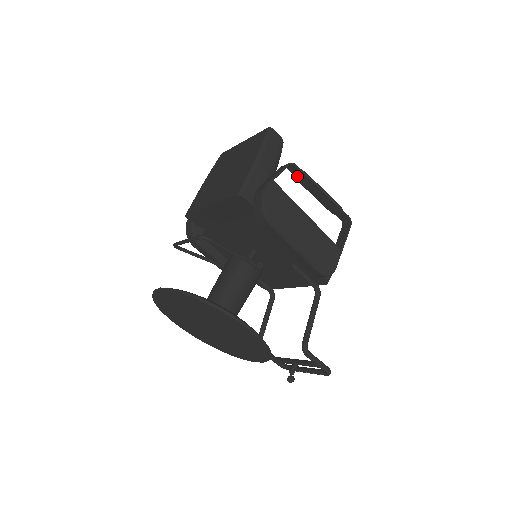
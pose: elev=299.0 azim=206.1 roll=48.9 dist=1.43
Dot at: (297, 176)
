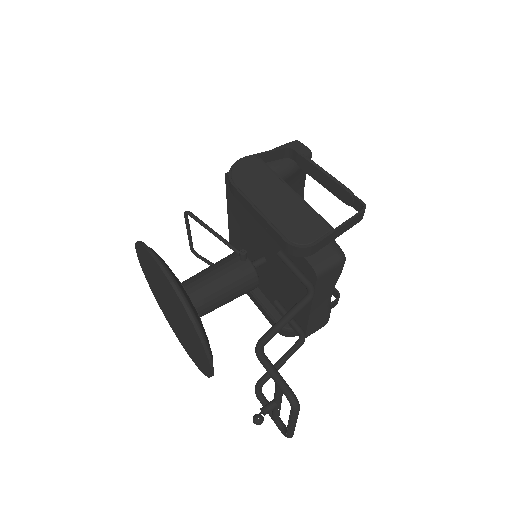
Dot at: (300, 164)
